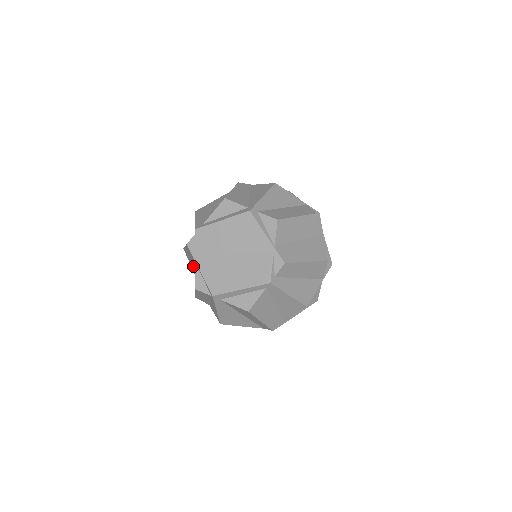
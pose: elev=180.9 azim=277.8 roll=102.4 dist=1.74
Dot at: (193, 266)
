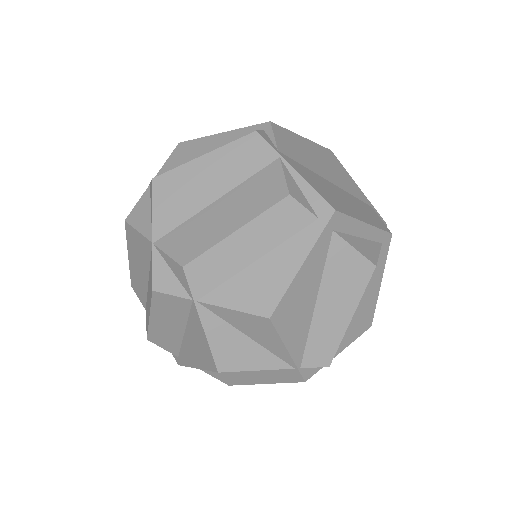
Dot at: (204, 198)
